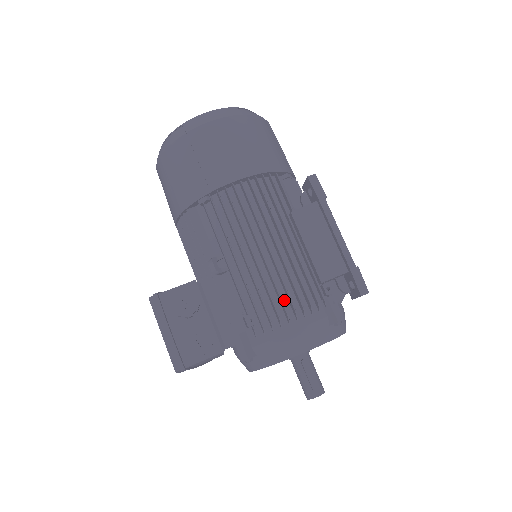
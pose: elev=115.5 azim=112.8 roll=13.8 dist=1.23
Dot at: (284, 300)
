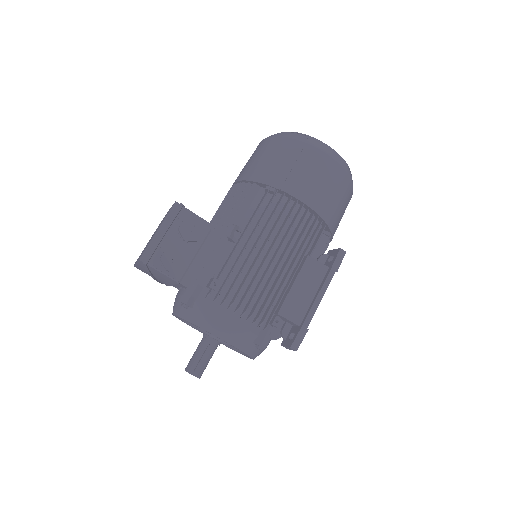
Dot at: (247, 297)
